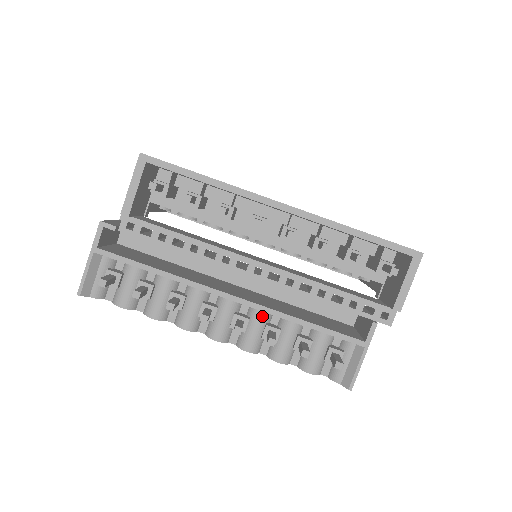
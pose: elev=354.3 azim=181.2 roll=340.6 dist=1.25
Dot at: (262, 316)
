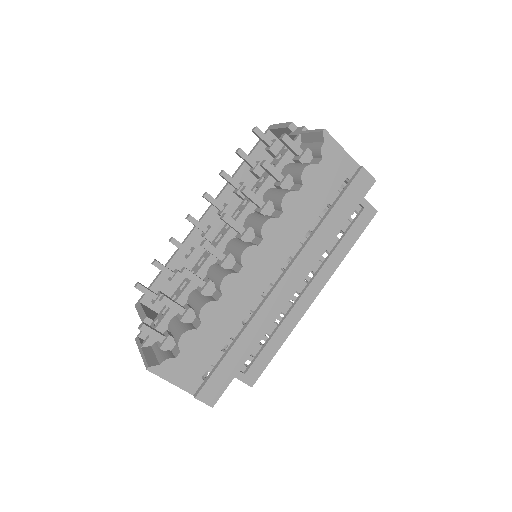
Dot at: (250, 217)
